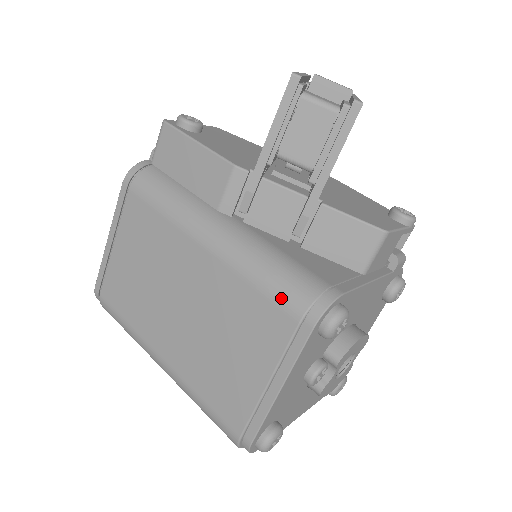
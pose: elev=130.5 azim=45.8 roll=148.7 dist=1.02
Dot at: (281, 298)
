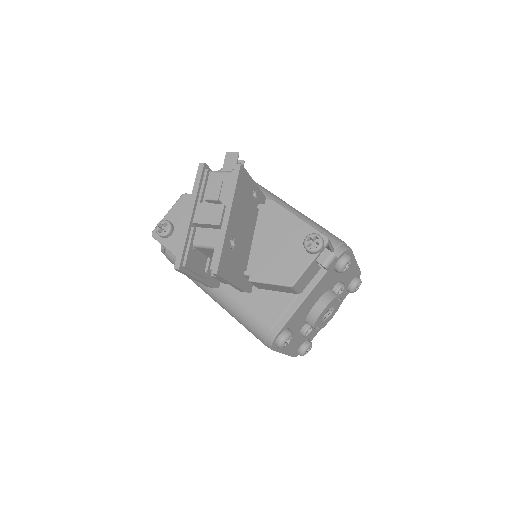
Dot at: (253, 334)
